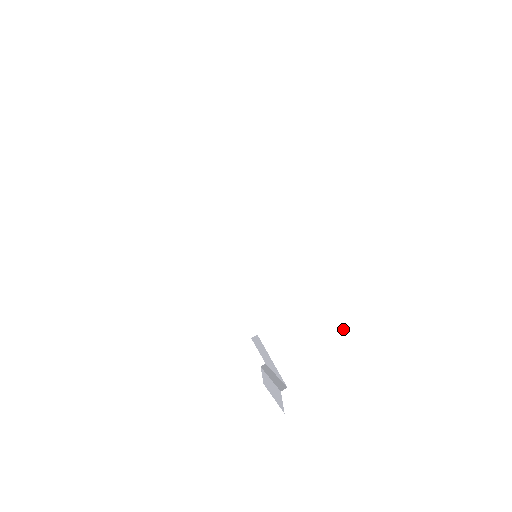
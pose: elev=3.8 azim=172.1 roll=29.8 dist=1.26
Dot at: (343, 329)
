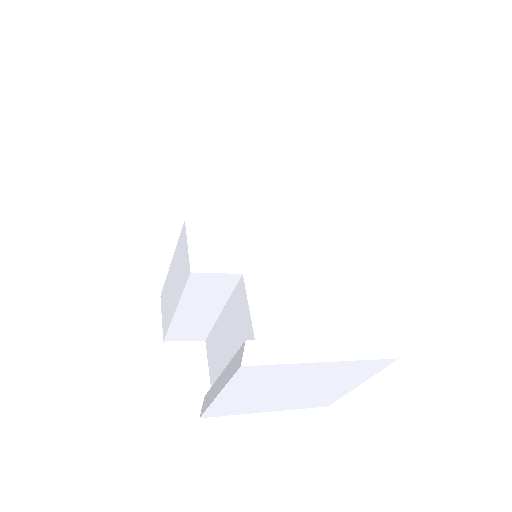
Dot at: (335, 316)
